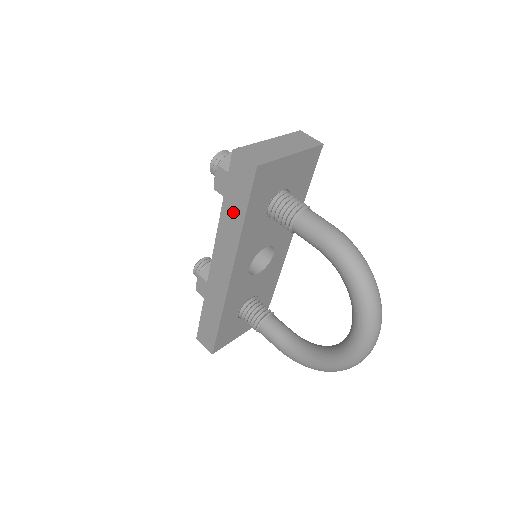
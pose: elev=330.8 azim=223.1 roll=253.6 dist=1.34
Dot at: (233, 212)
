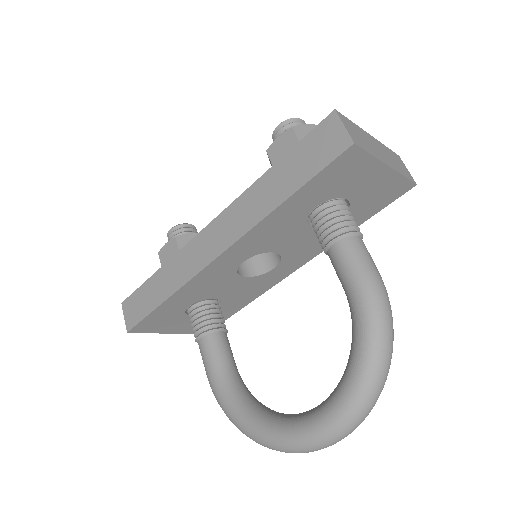
Dot at: (280, 182)
